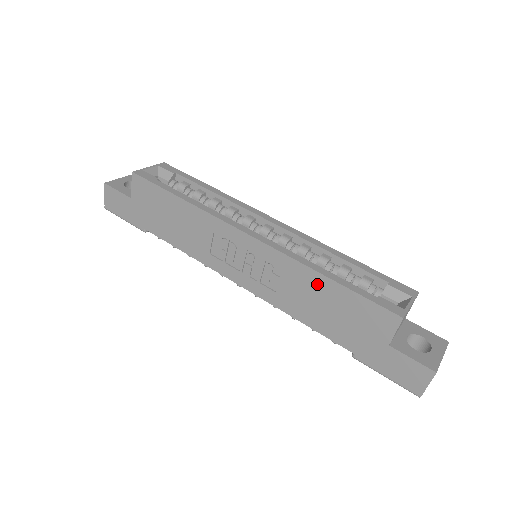
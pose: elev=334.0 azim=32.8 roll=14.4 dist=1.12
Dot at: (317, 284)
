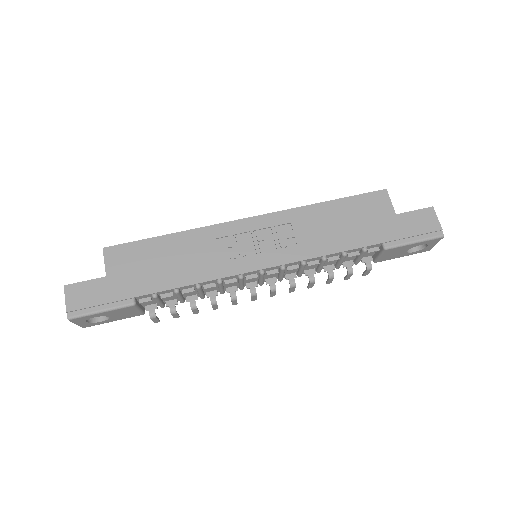
Dot at: (321, 212)
